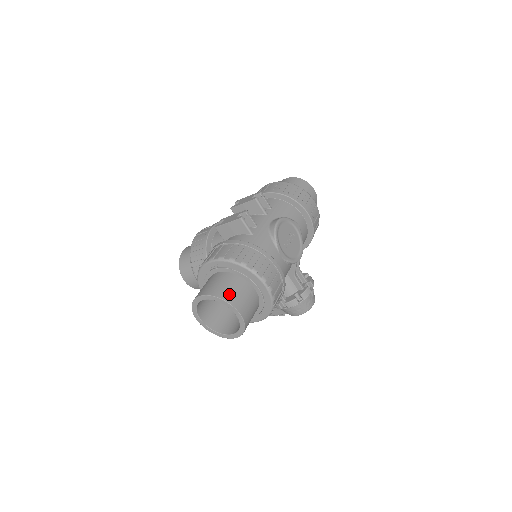
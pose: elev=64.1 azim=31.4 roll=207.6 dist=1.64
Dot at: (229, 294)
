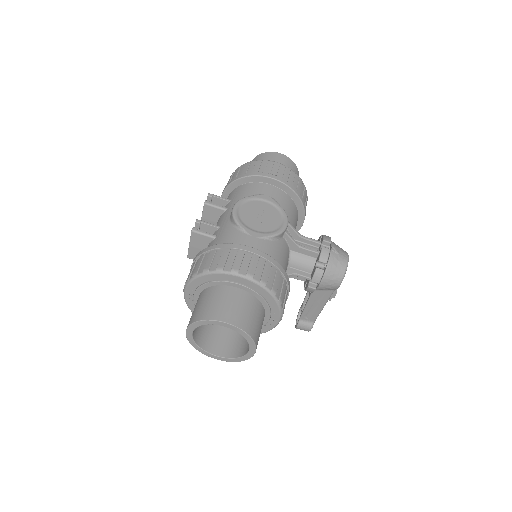
Dot at: (206, 311)
